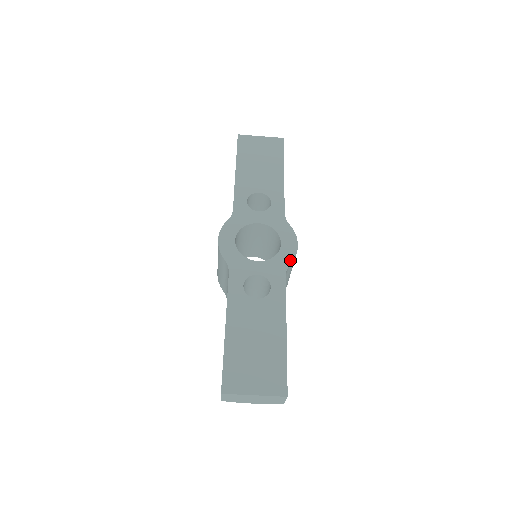
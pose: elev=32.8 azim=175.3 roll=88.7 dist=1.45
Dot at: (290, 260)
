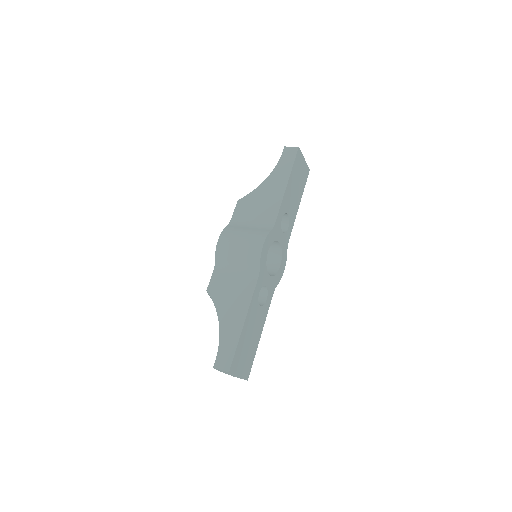
Dot at: occluded
